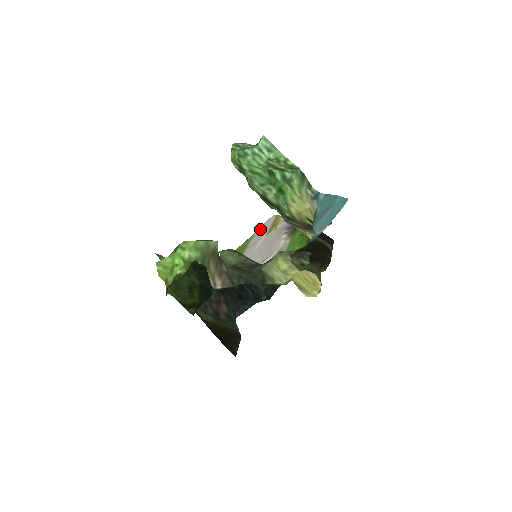
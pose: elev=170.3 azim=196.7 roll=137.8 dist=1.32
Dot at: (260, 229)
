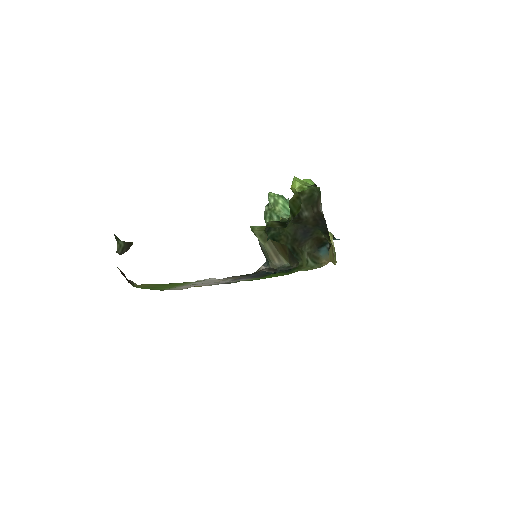
Dot at: occluded
